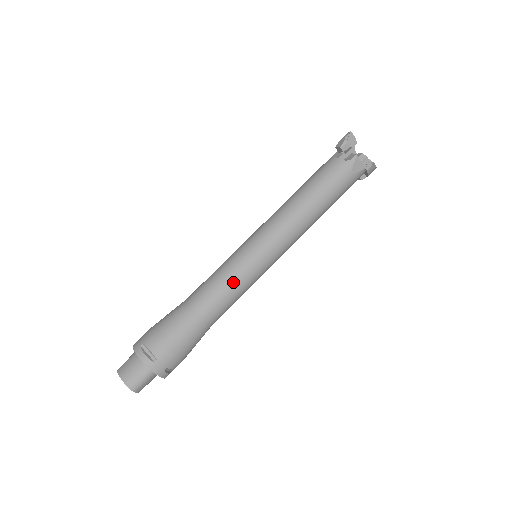
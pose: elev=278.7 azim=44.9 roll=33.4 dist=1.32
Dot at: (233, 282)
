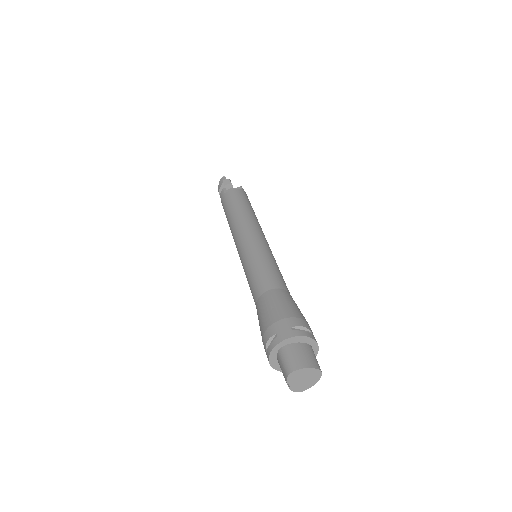
Dot at: (277, 265)
